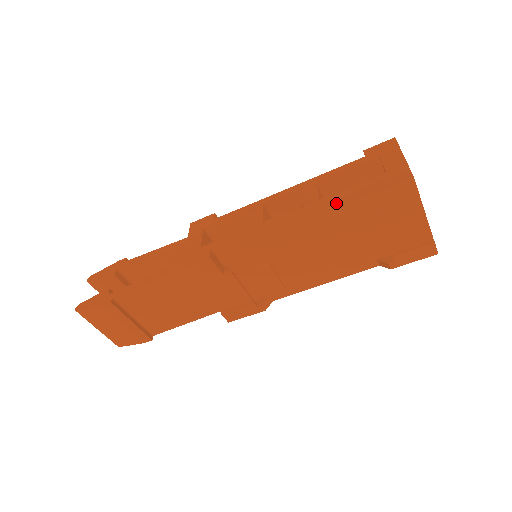
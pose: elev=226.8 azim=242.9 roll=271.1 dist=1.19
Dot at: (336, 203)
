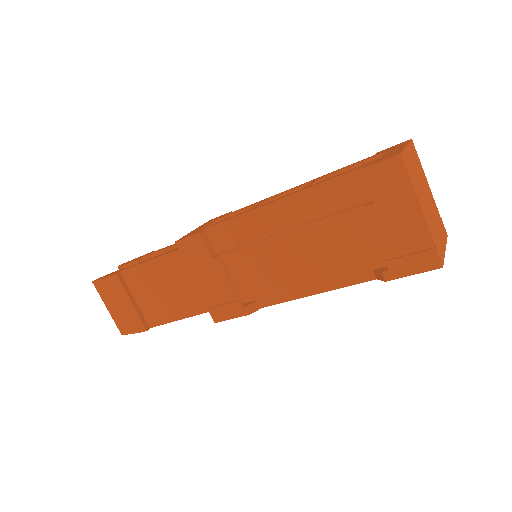
Dot at: (324, 187)
